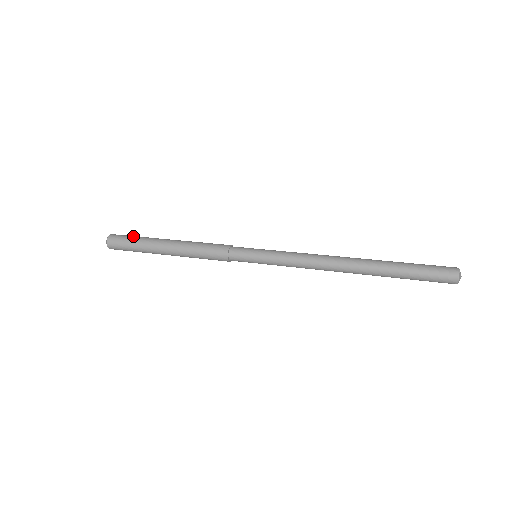
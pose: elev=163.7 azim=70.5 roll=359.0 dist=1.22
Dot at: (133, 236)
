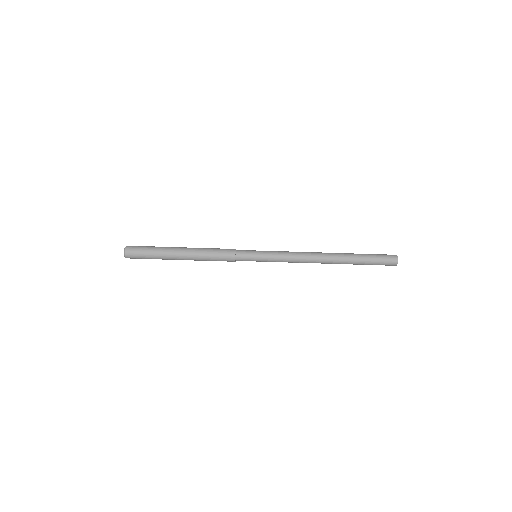
Dot at: (147, 251)
